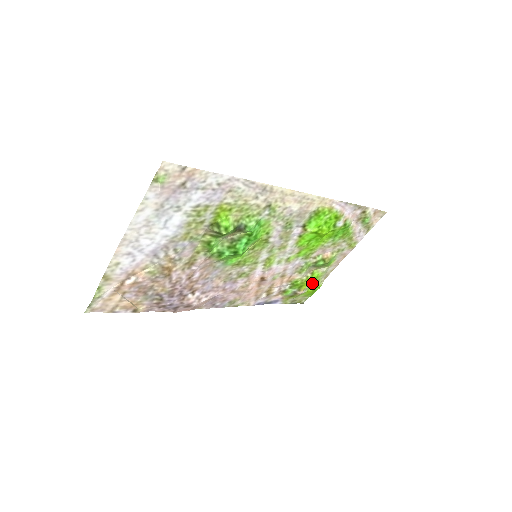
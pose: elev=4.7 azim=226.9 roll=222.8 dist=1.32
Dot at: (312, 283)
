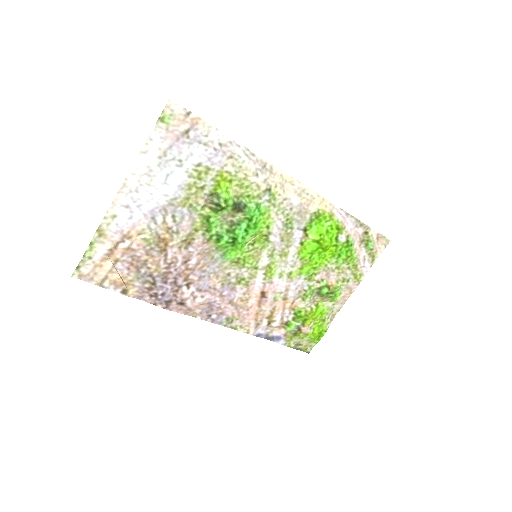
Dot at: (317, 322)
